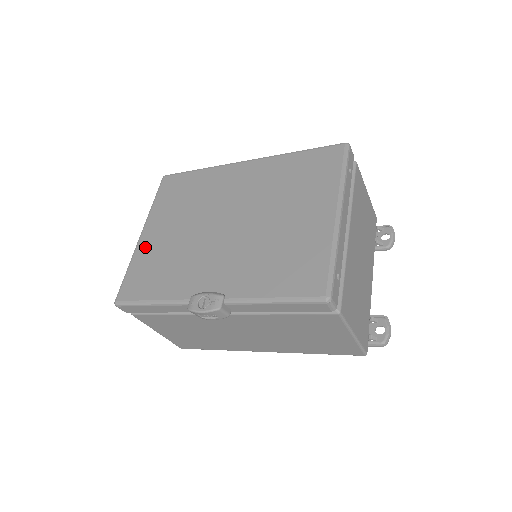
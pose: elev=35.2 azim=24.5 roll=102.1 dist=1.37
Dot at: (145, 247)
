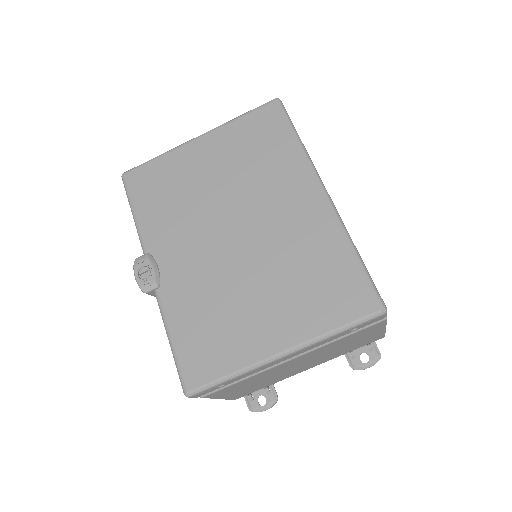
Dot at: (184, 156)
